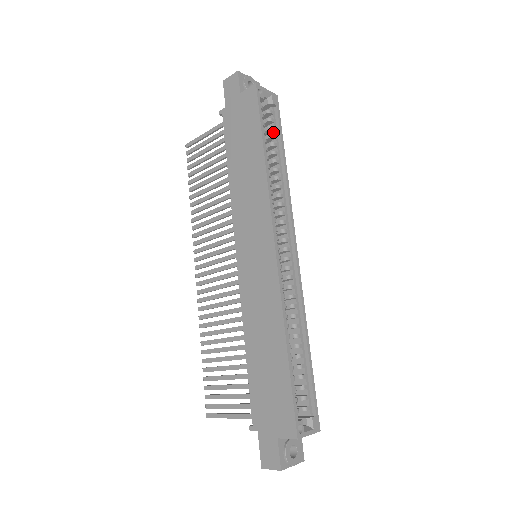
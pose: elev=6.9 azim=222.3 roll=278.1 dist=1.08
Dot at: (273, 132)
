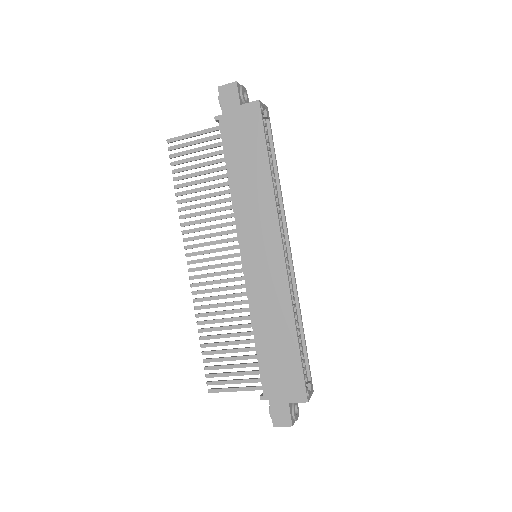
Dot at: (267, 144)
